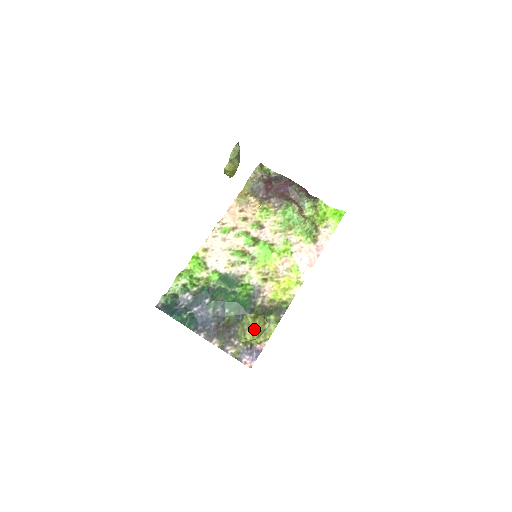
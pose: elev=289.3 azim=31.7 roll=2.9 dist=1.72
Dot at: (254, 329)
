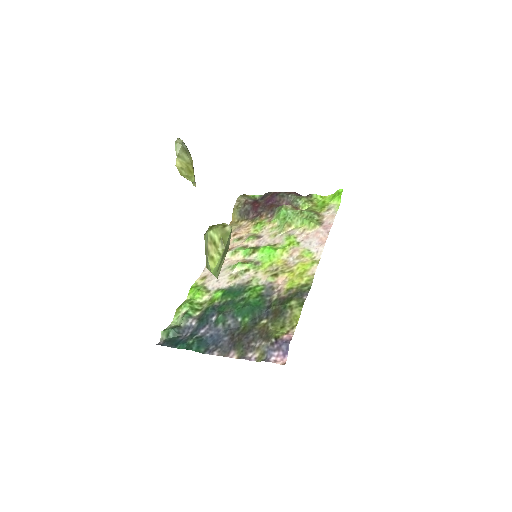
Dot at: (213, 237)
